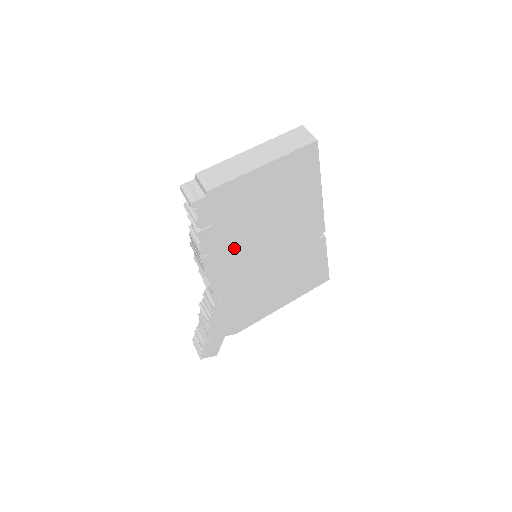
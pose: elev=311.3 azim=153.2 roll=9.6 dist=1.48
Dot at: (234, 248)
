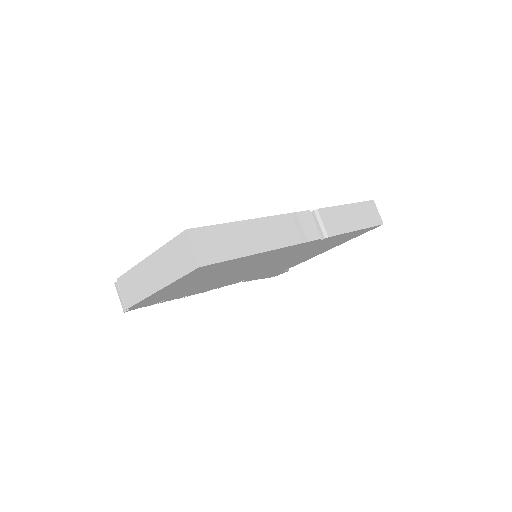
Dot at: (211, 285)
